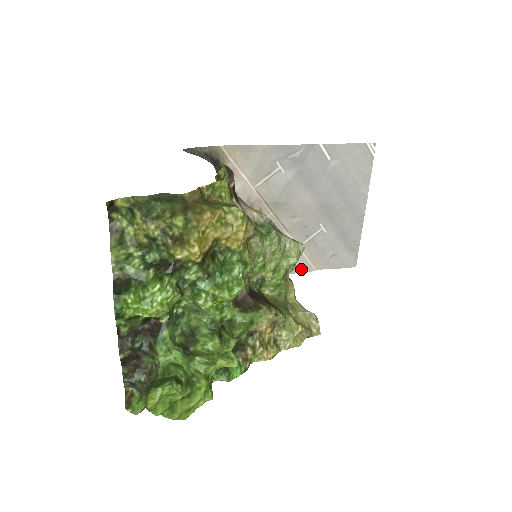
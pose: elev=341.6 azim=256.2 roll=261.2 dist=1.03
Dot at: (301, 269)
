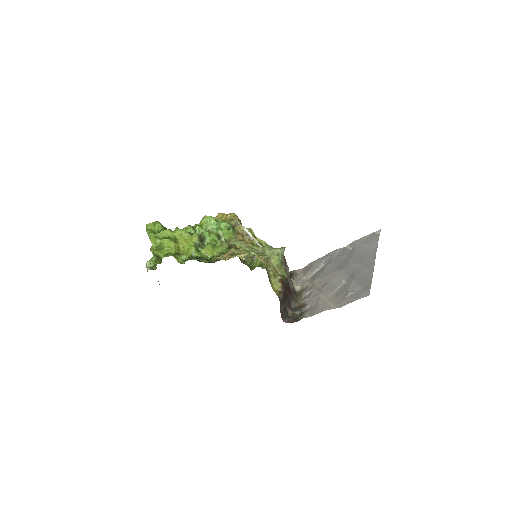
Dot at: (323, 309)
